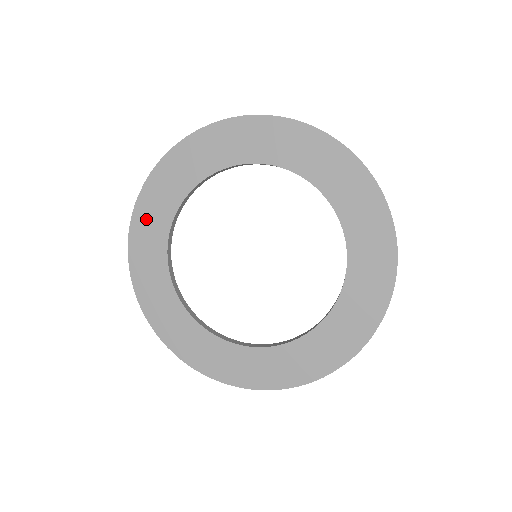
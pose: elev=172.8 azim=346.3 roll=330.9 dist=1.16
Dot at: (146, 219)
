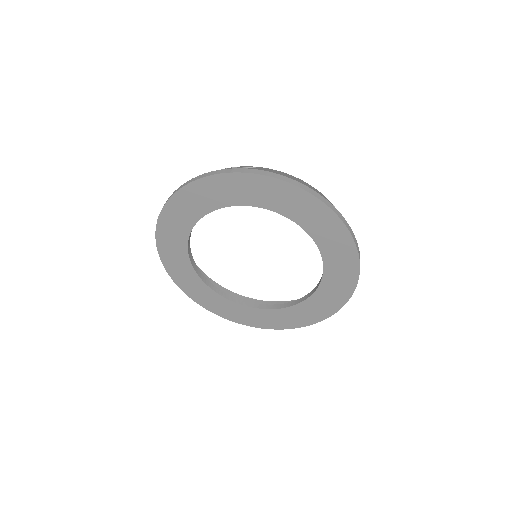
Dot at: (189, 287)
